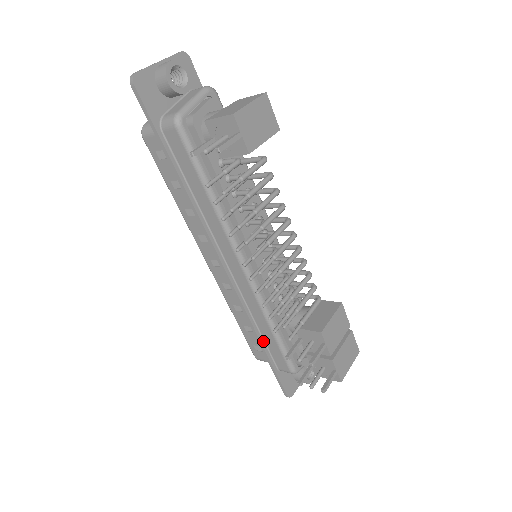
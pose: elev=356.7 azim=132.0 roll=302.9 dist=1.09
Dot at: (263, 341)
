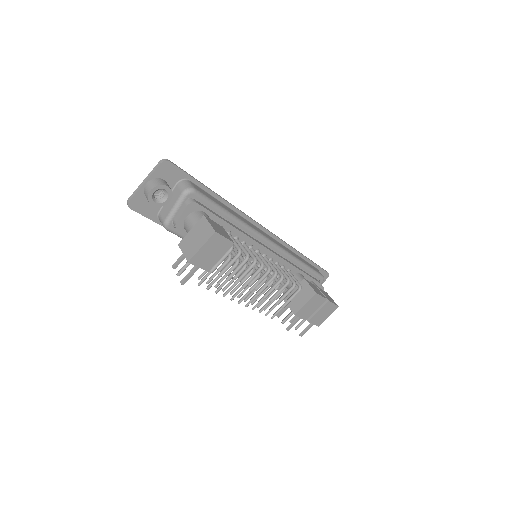
Dot at: occluded
